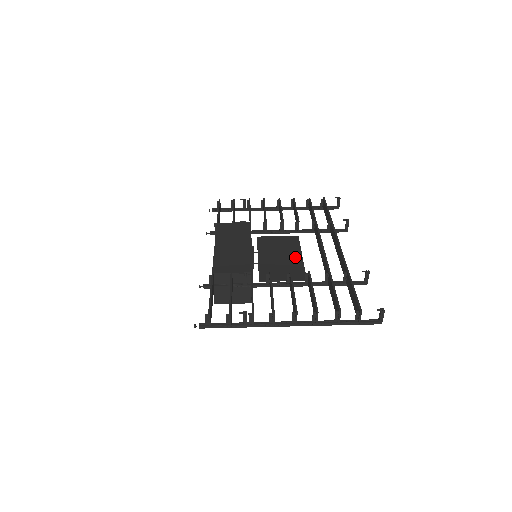
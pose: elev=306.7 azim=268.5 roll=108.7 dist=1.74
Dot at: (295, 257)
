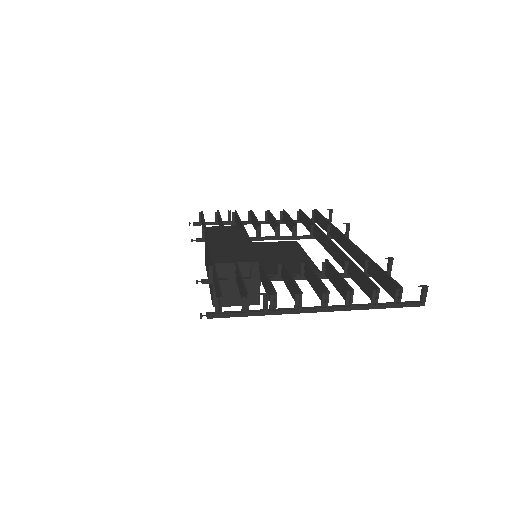
Dot at: (300, 256)
